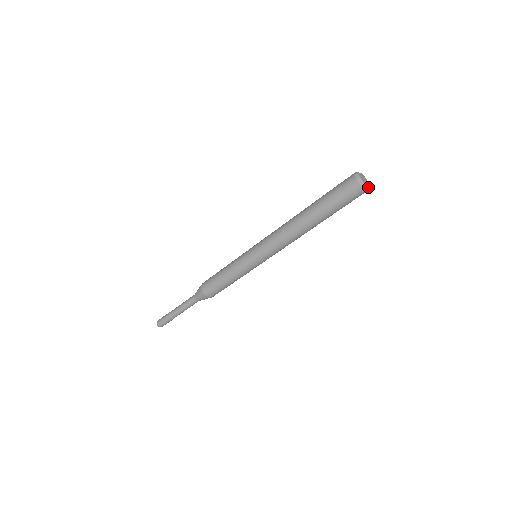
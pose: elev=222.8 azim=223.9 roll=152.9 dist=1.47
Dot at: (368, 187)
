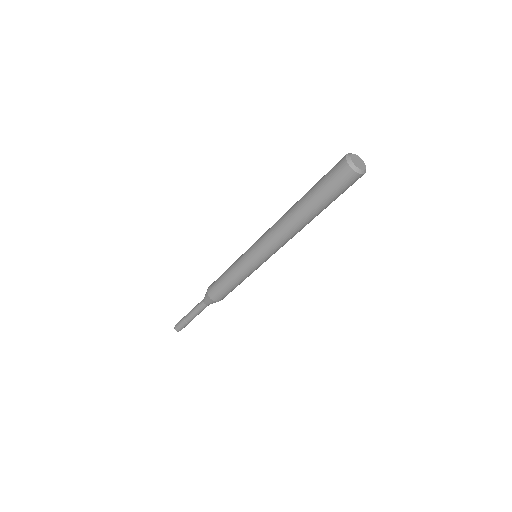
Dot at: (364, 170)
